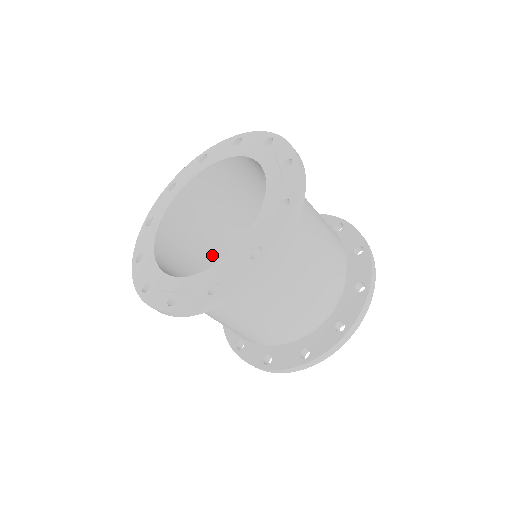
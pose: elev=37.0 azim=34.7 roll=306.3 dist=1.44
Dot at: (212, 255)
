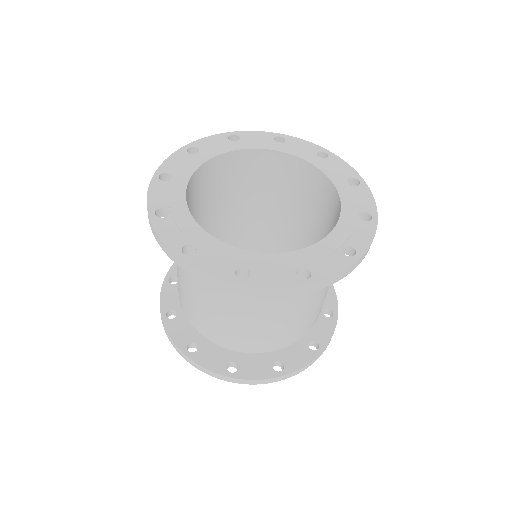
Dot at: occluded
